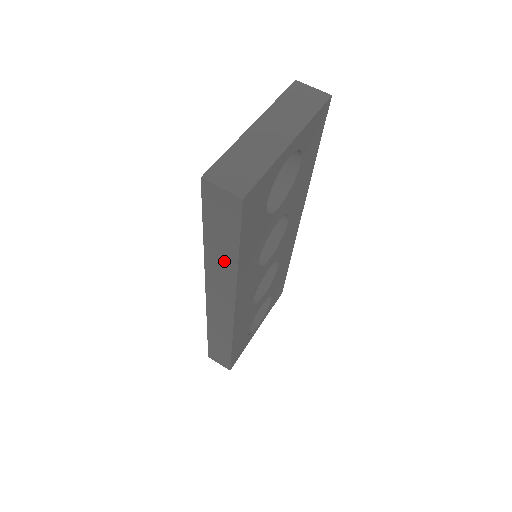
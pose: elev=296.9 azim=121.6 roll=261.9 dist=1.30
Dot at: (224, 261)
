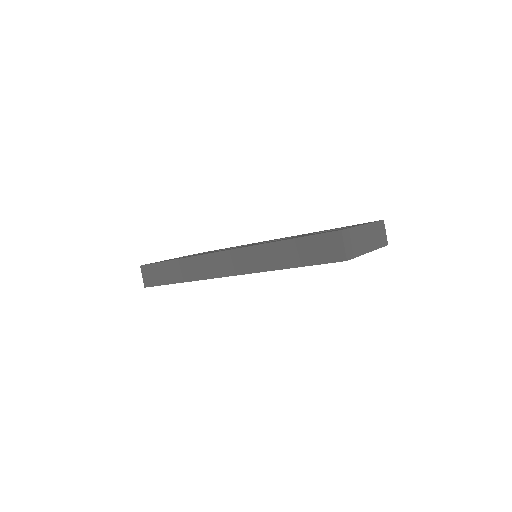
Dot at: (278, 259)
